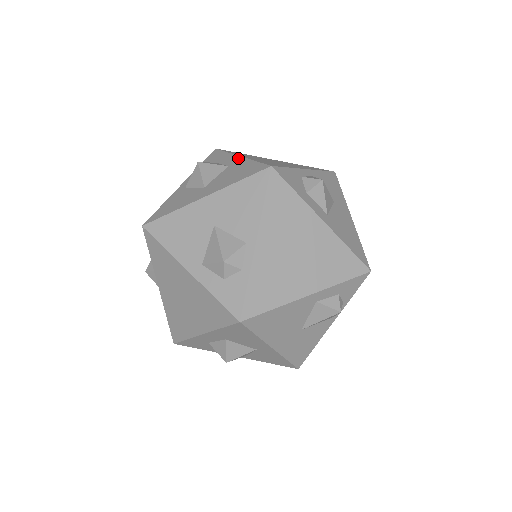
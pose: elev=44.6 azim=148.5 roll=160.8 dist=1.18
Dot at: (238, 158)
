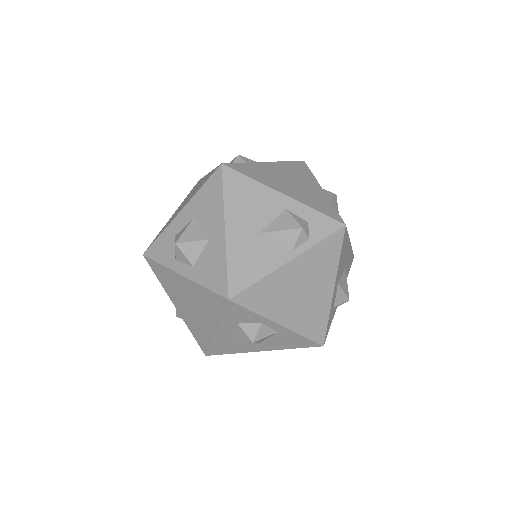
Dot at: occluded
